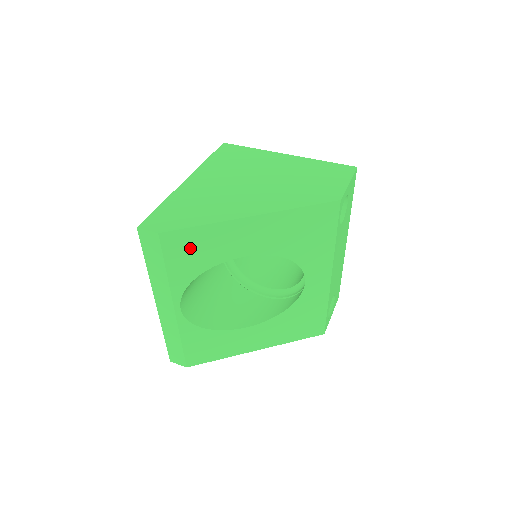
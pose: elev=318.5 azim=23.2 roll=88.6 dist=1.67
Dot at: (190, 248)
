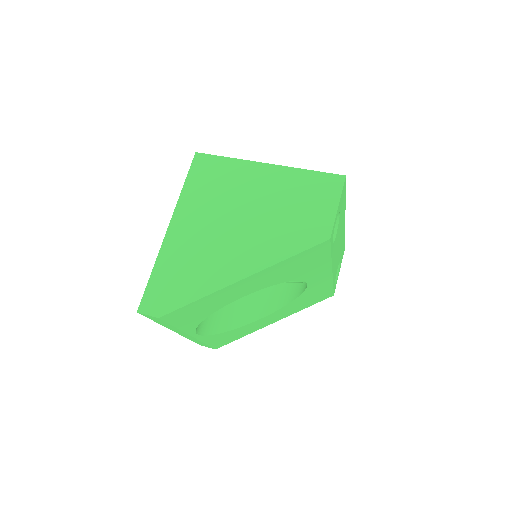
Dot at: (191, 312)
